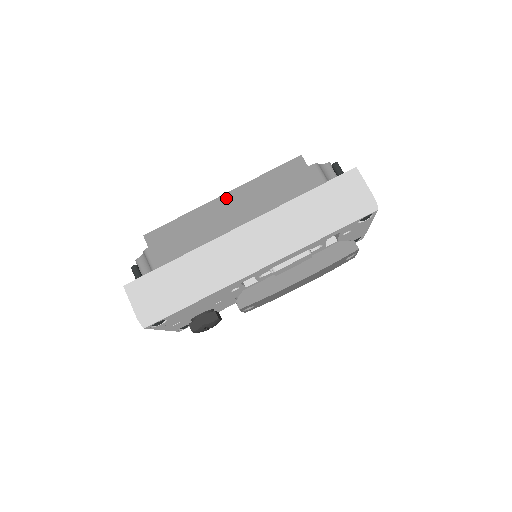
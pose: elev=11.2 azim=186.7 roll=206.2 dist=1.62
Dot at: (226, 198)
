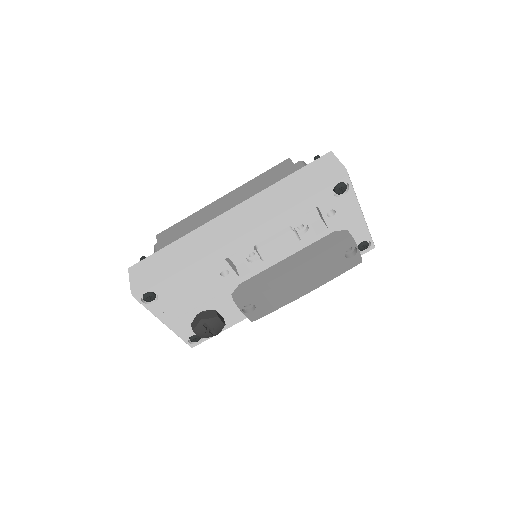
Dot at: (224, 198)
